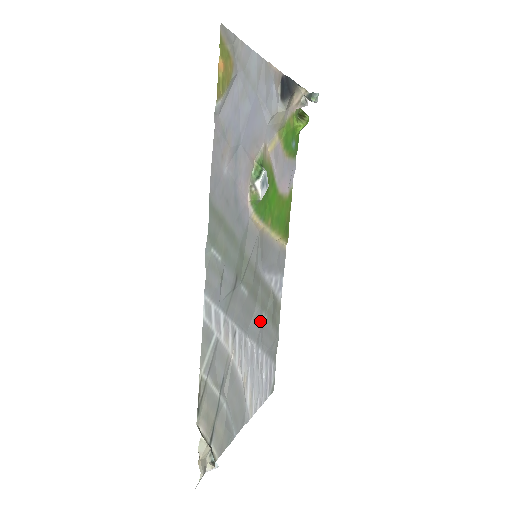
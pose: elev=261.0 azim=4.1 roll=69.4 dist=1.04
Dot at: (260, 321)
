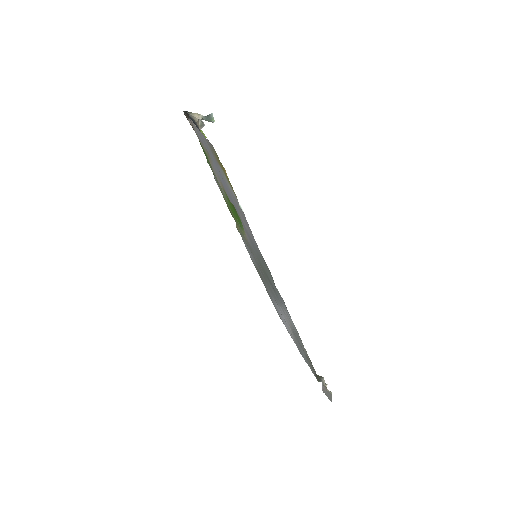
Dot at: occluded
